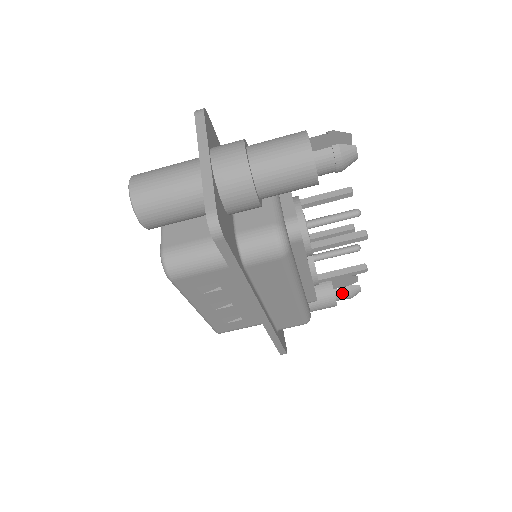
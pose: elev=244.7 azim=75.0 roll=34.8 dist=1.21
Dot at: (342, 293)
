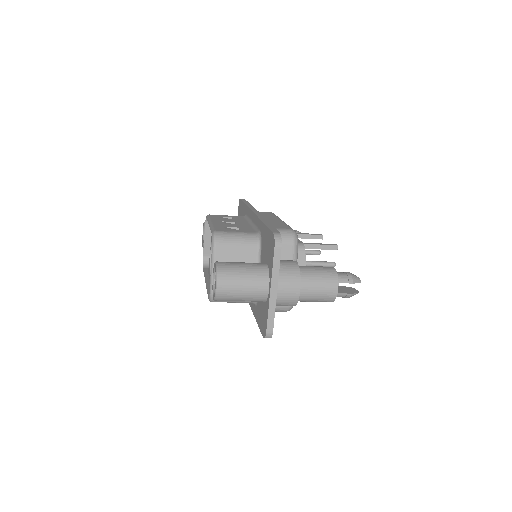
Dot at: occluded
